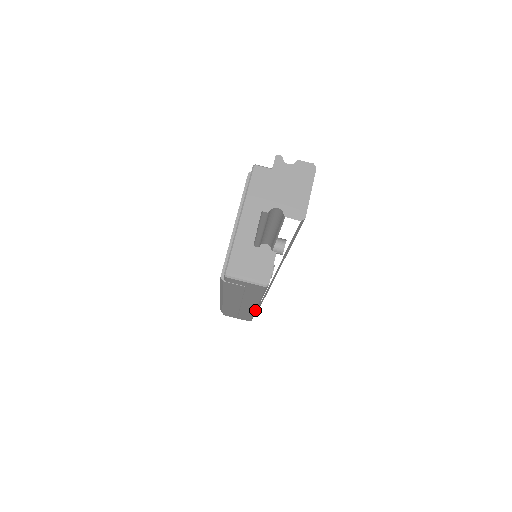
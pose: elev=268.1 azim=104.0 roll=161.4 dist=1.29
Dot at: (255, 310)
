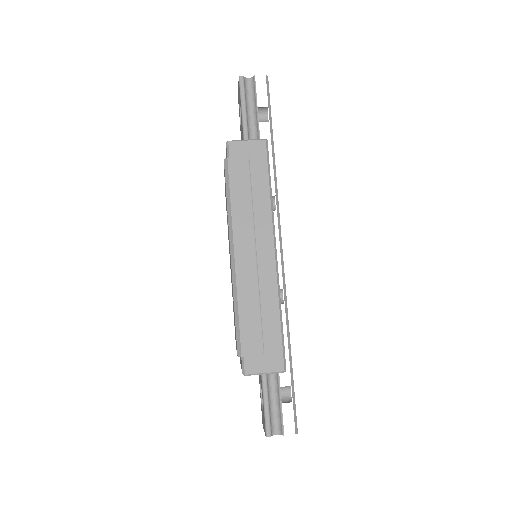
Dot at: (276, 272)
